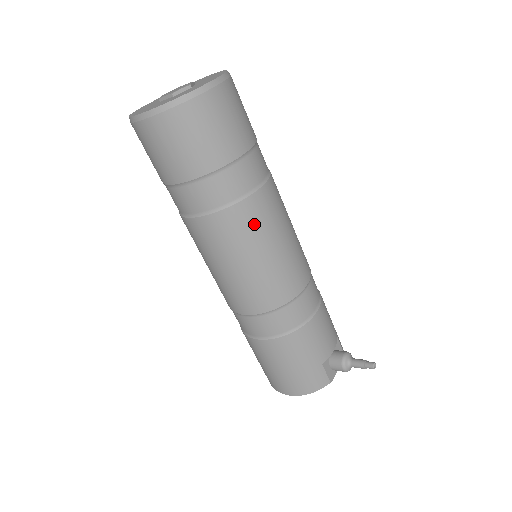
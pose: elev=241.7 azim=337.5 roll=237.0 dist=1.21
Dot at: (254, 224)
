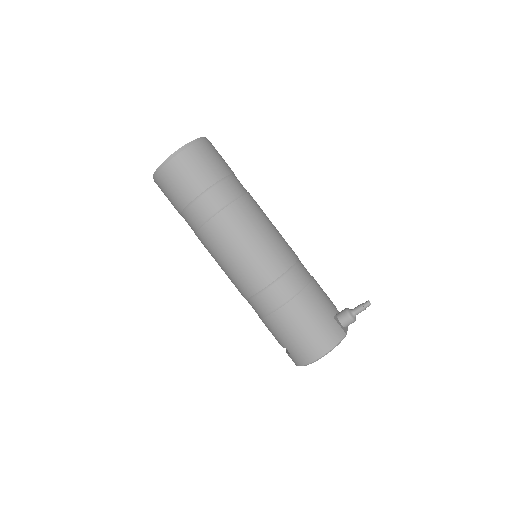
Dot at: (251, 213)
